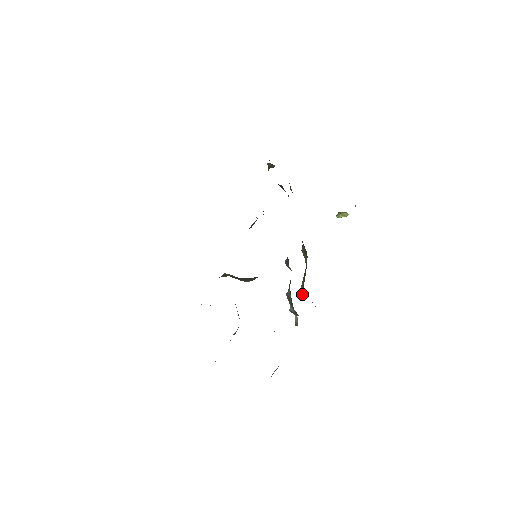
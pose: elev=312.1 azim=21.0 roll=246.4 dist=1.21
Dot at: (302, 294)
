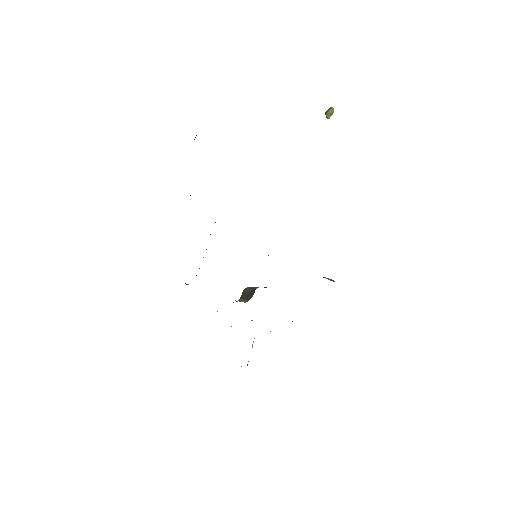
Dot at: occluded
